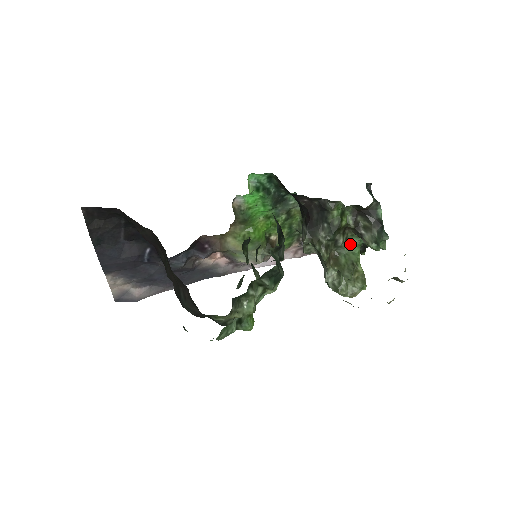
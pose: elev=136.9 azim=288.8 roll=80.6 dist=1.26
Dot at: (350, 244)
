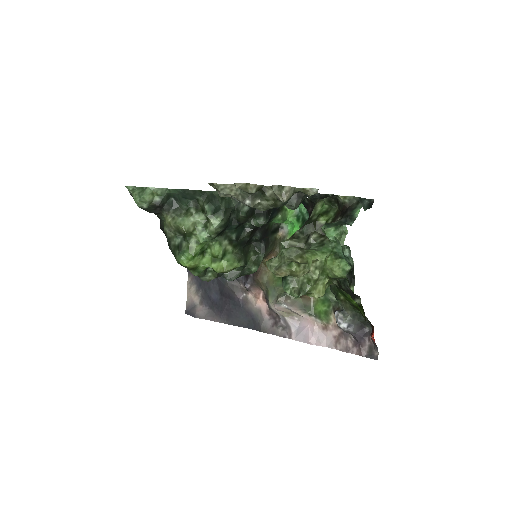
Dot at: (322, 246)
